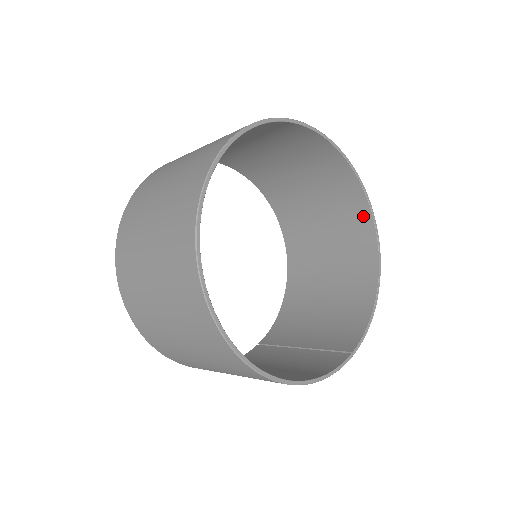
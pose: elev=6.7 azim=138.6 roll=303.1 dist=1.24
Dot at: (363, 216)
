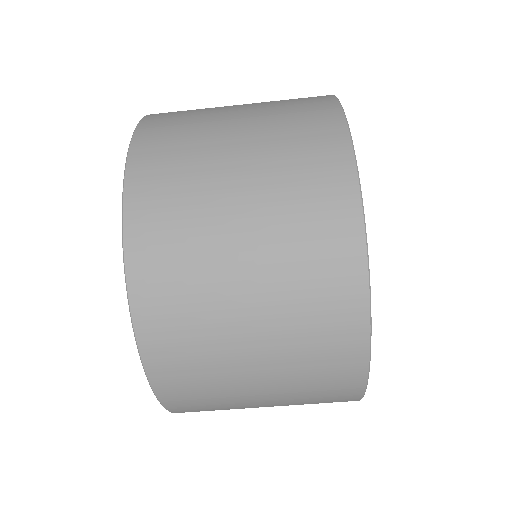
Dot at: occluded
